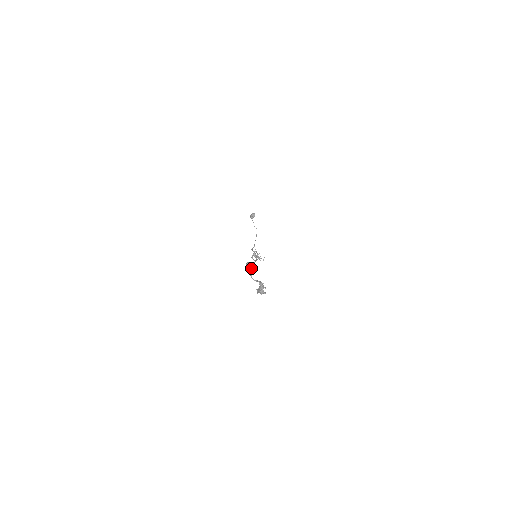
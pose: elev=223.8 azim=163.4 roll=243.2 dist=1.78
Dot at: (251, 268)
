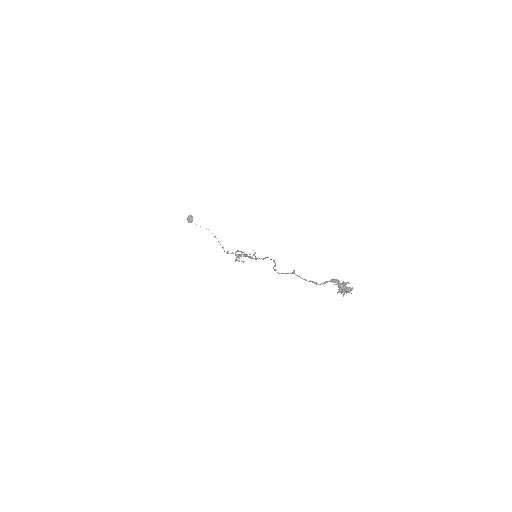
Dot at: (291, 273)
